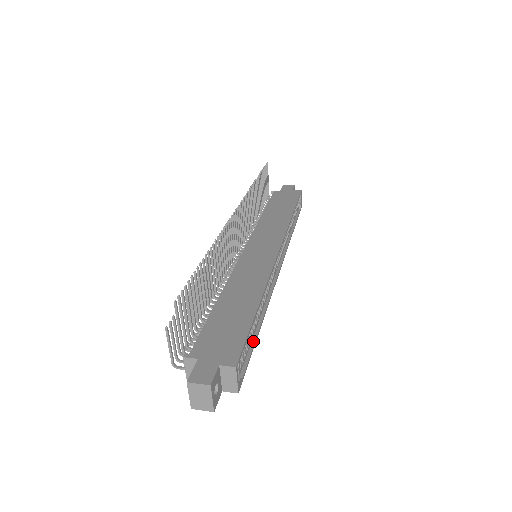
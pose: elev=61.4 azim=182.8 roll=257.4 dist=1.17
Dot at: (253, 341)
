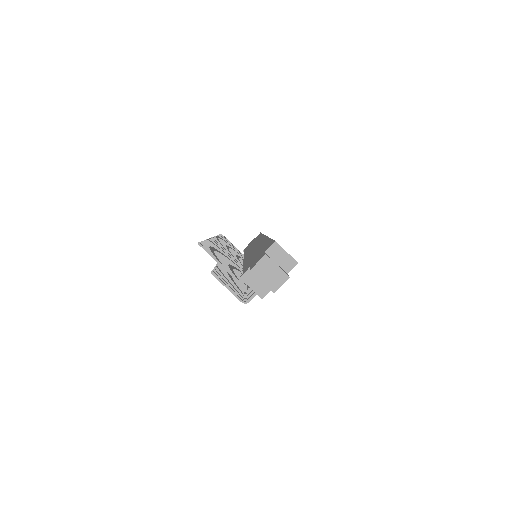
Dot at: occluded
